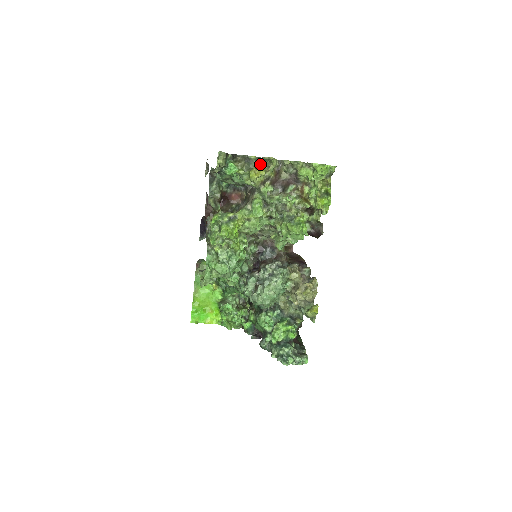
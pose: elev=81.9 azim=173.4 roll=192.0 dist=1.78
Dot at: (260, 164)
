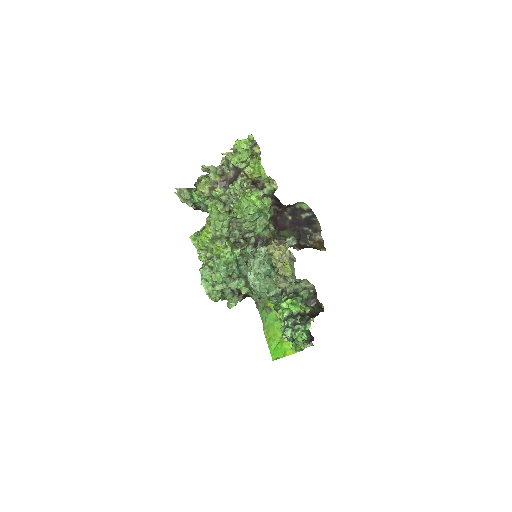
Dot at: occluded
